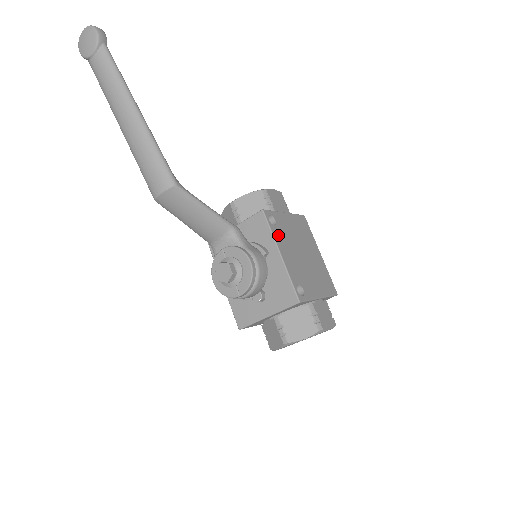
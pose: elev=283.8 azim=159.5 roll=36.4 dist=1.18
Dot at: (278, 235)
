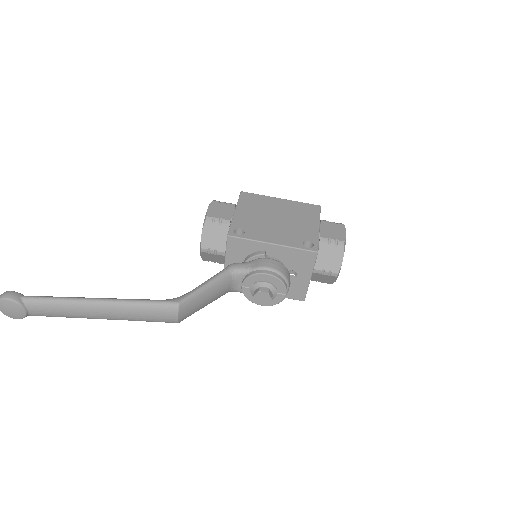
Dot at: (254, 235)
